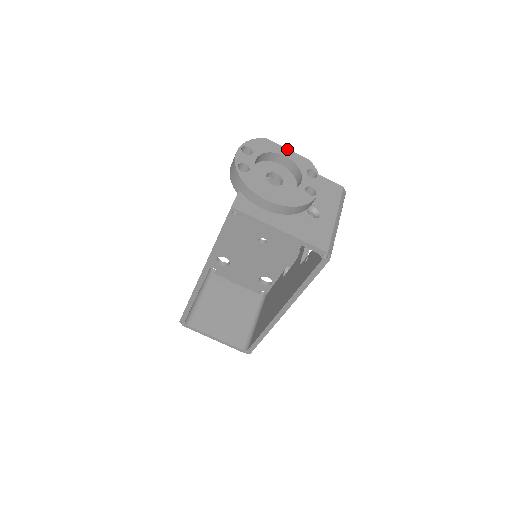
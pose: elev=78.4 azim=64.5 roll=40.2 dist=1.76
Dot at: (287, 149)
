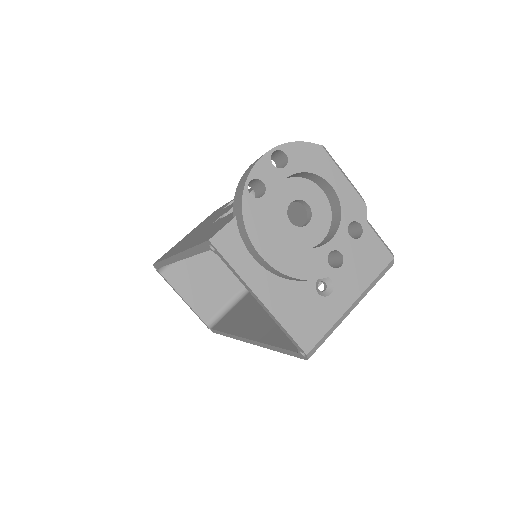
Dot at: (343, 176)
